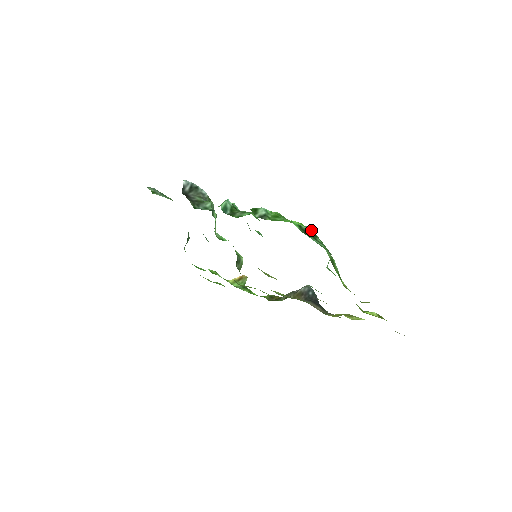
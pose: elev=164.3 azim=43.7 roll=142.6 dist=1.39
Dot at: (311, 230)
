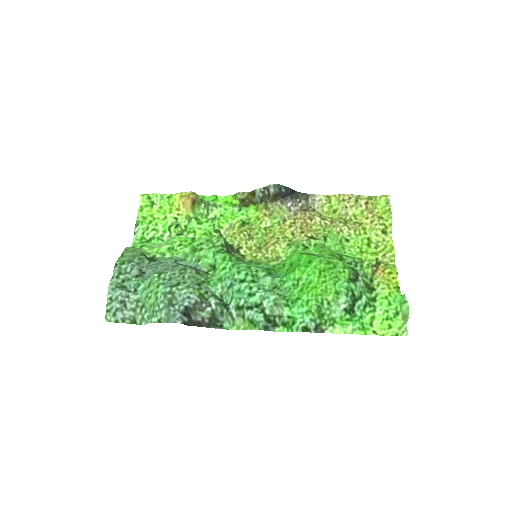
Dot at: (349, 297)
